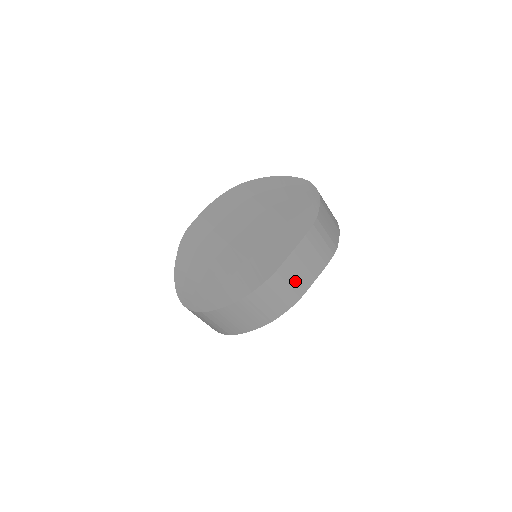
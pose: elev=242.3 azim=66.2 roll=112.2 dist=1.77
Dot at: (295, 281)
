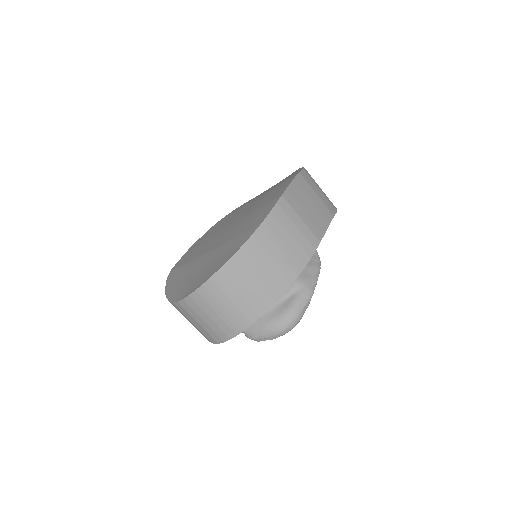
Dot at: (306, 217)
